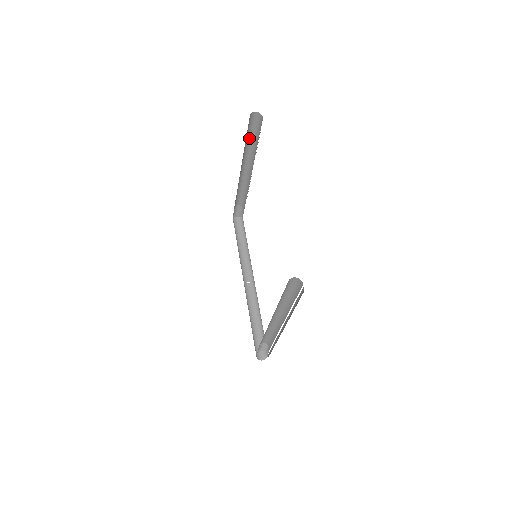
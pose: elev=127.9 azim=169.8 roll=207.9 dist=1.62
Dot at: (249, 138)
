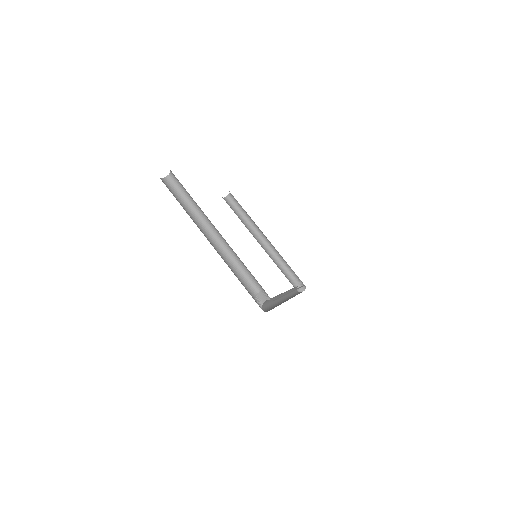
Dot at: (242, 215)
